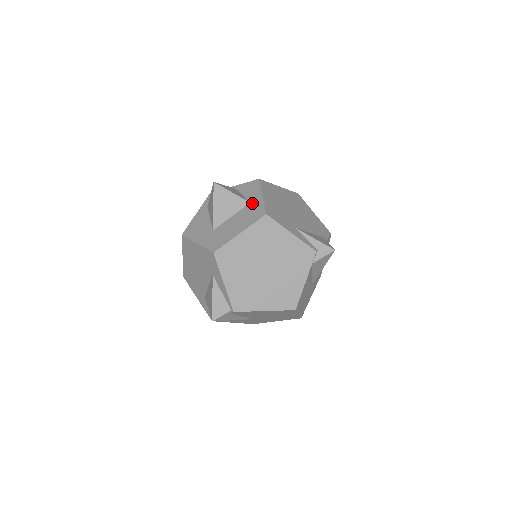
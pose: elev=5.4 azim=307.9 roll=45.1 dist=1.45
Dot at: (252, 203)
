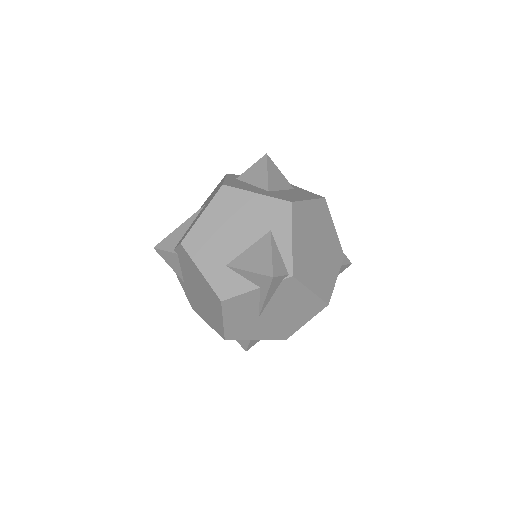
Dot at: (297, 189)
